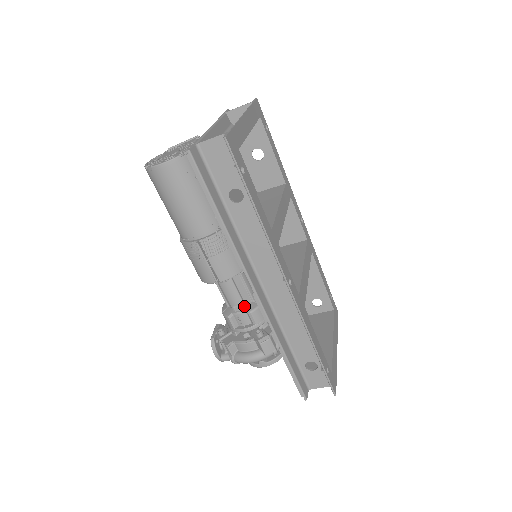
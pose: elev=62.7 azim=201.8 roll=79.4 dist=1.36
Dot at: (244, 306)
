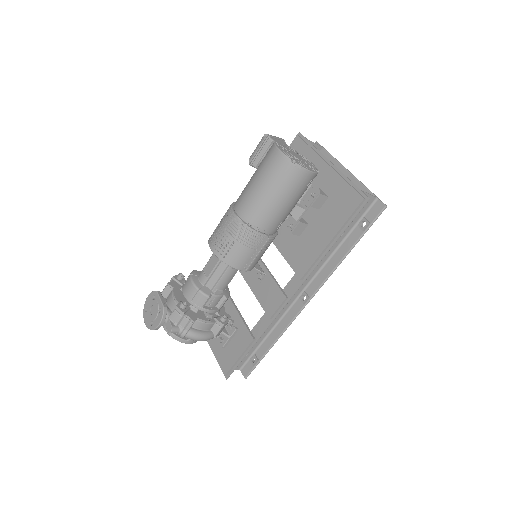
Dot at: (223, 291)
